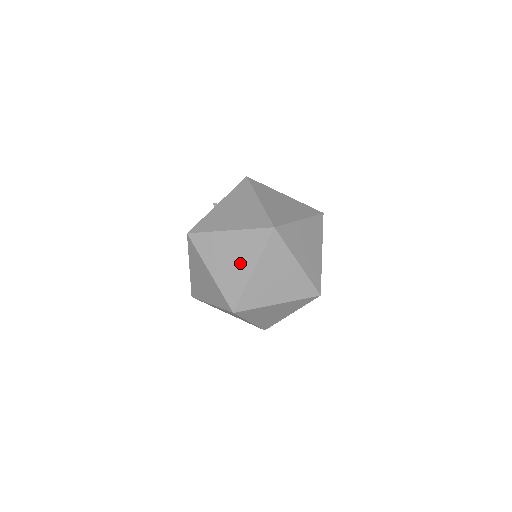
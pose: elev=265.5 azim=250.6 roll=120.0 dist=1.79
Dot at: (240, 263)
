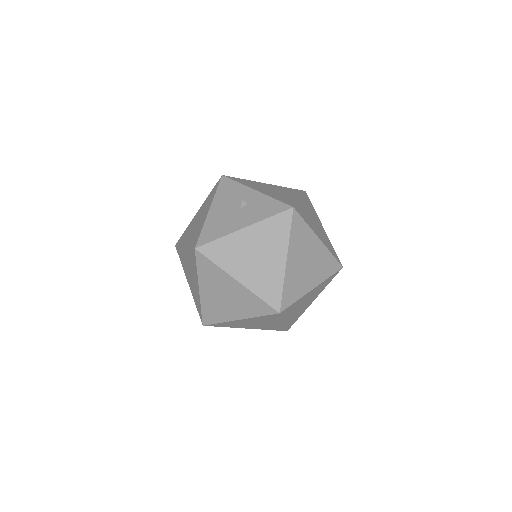
Dot at: (231, 307)
